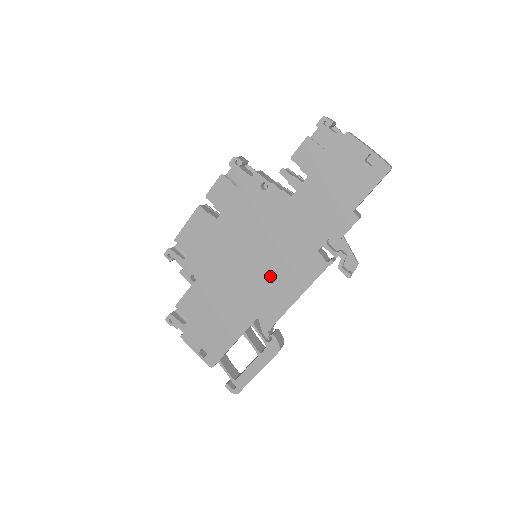
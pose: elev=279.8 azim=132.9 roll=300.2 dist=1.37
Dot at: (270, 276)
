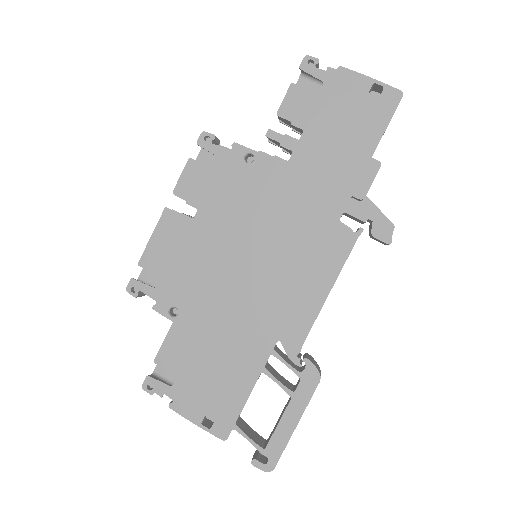
Dot at: (283, 274)
